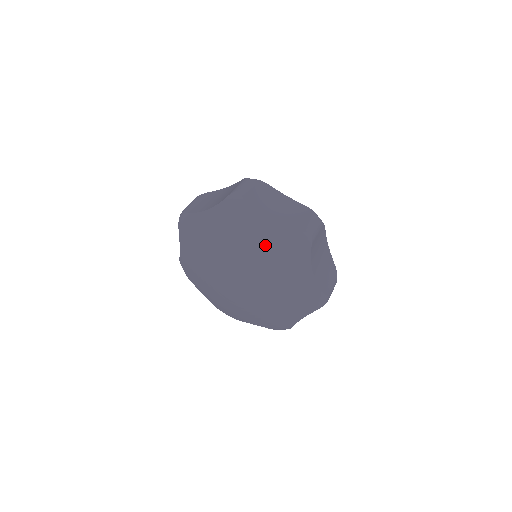
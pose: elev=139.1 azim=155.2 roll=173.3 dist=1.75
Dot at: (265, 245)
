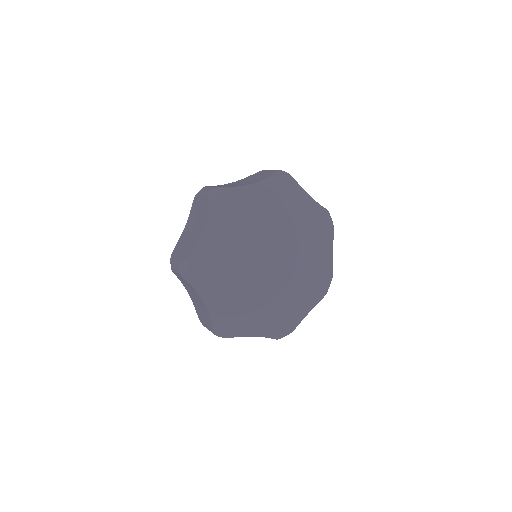
Dot at: (268, 204)
